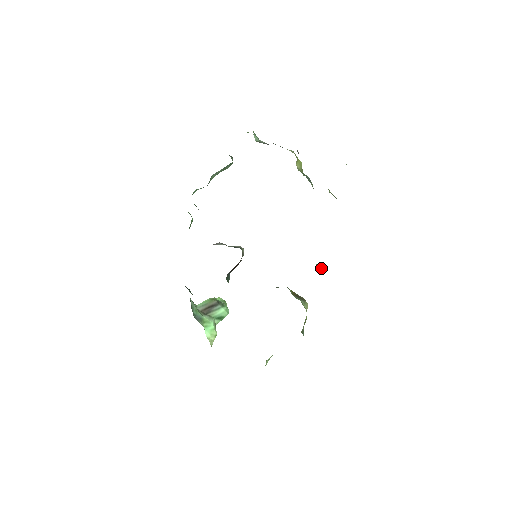
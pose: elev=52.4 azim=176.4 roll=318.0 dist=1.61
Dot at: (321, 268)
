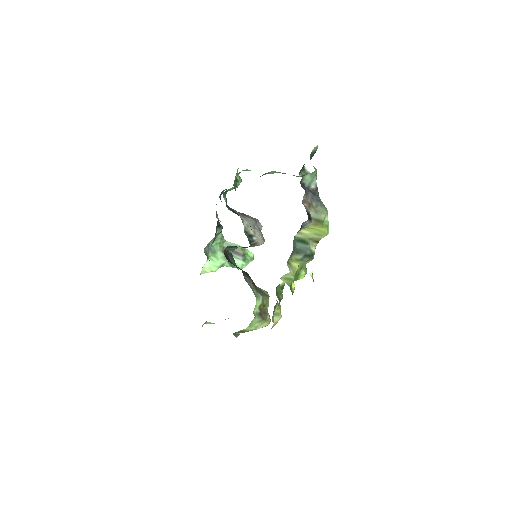
Dot at: (275, 315)
